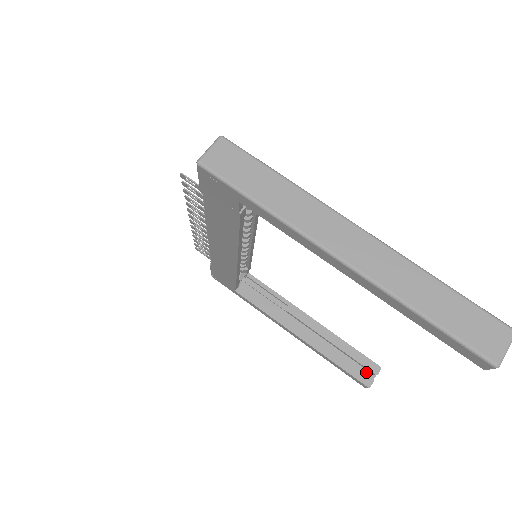
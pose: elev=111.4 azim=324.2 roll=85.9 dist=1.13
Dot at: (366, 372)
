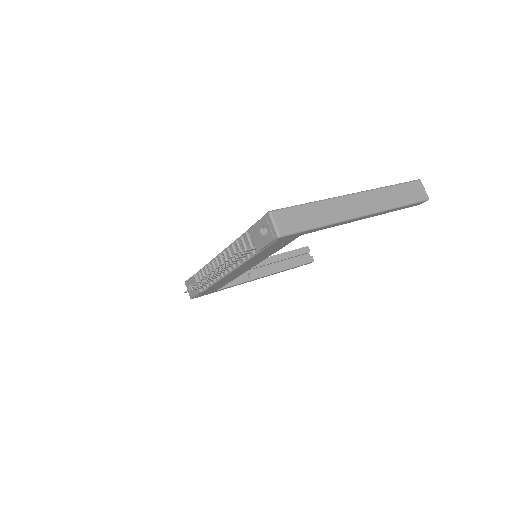
Dot at: (304, 256)
